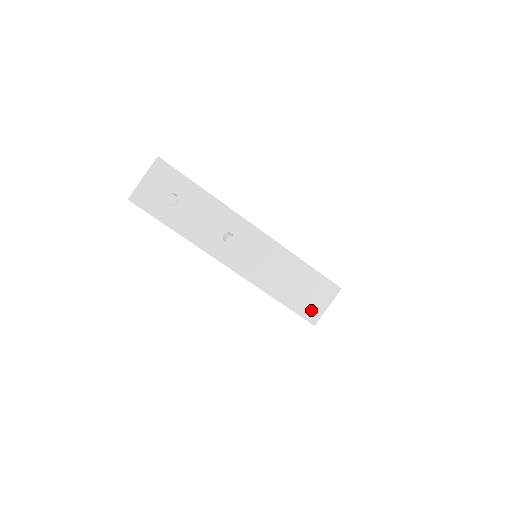
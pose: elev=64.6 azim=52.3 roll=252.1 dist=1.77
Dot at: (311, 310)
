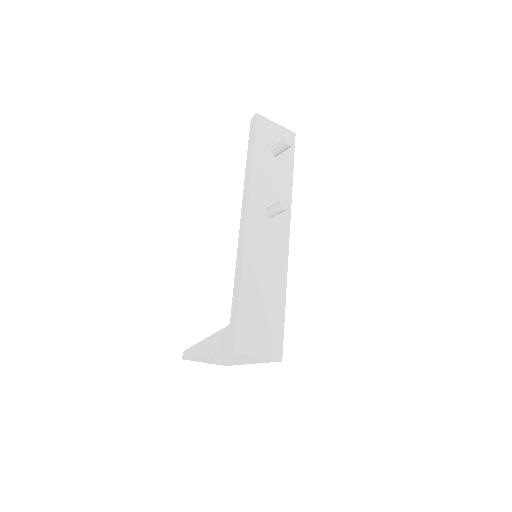
Dot at: (247, 338)
